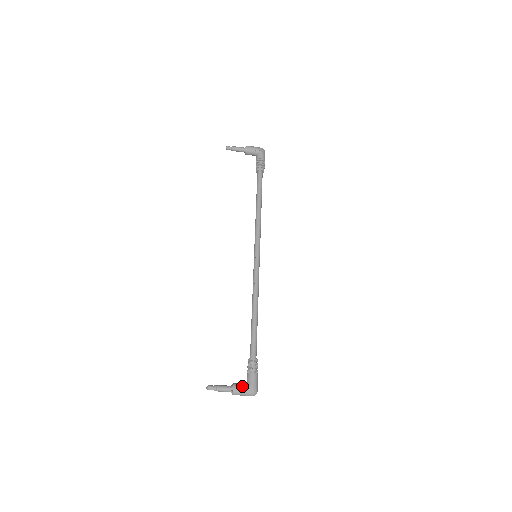
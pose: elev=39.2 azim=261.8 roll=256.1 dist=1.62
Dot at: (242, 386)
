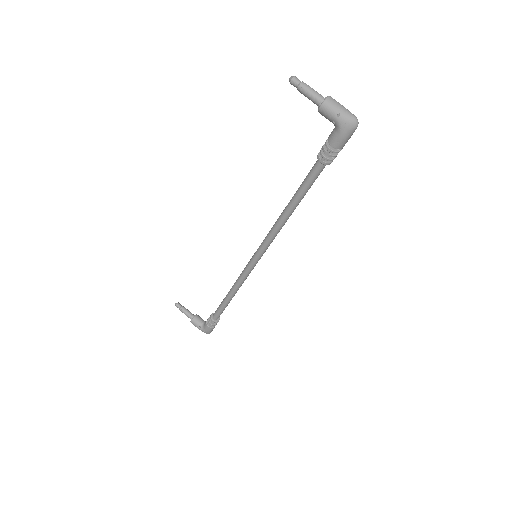
Dot at: occluded
